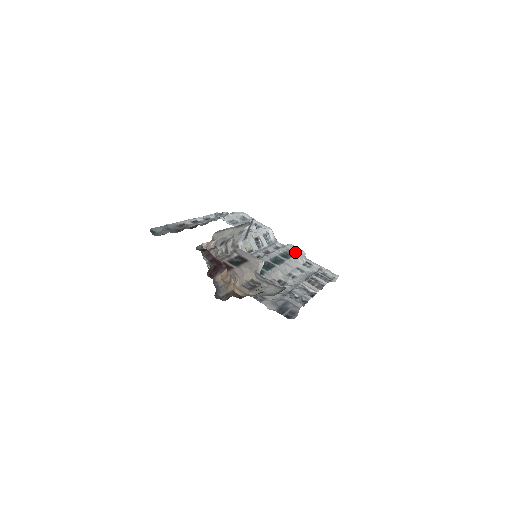
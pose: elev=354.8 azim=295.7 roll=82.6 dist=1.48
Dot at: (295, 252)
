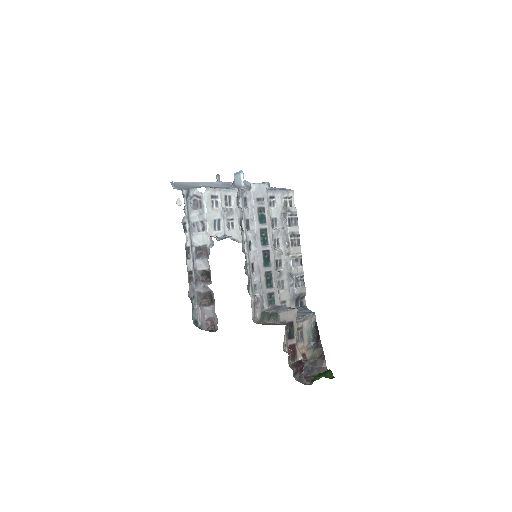
Dot at: (262, 197)
